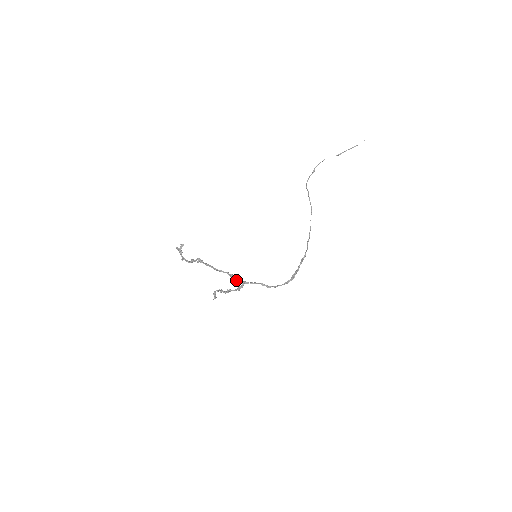
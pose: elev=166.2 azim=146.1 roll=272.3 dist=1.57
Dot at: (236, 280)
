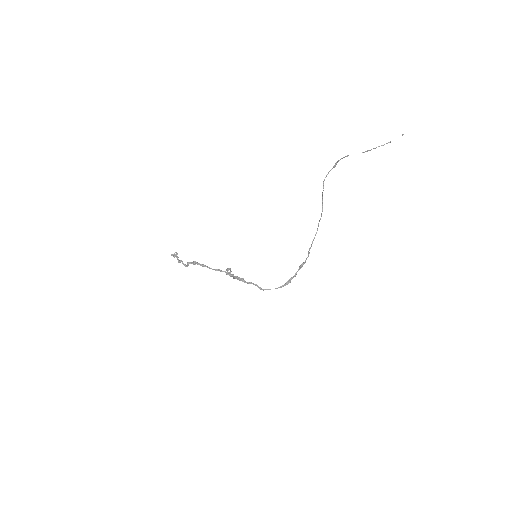
Dot at: (234, 277)
